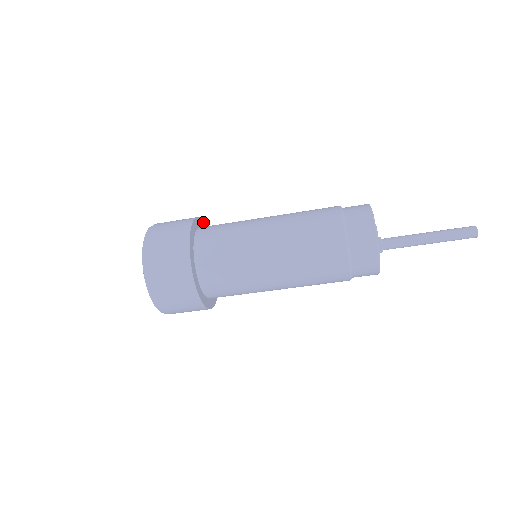
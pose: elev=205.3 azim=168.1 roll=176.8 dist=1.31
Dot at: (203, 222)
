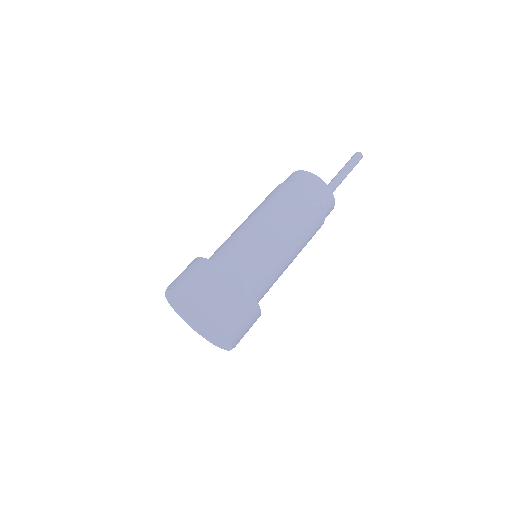
Dot at: occluded
